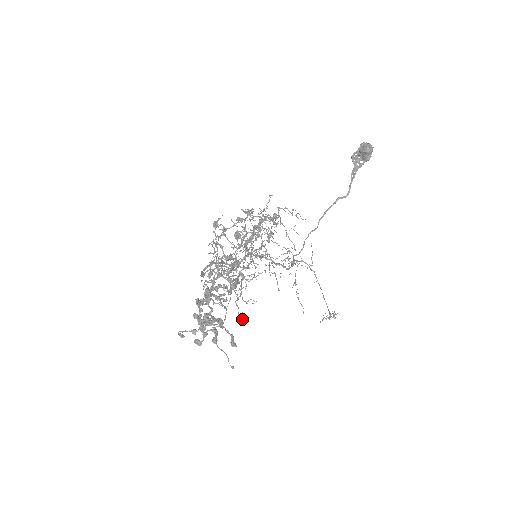
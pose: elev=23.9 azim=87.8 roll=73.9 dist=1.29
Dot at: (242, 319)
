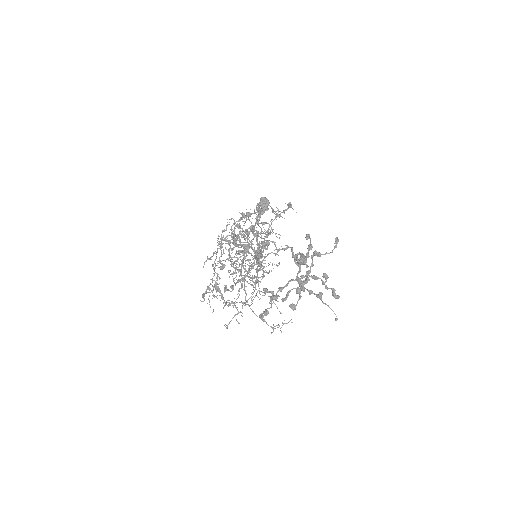
Dot at: (239, 323)
